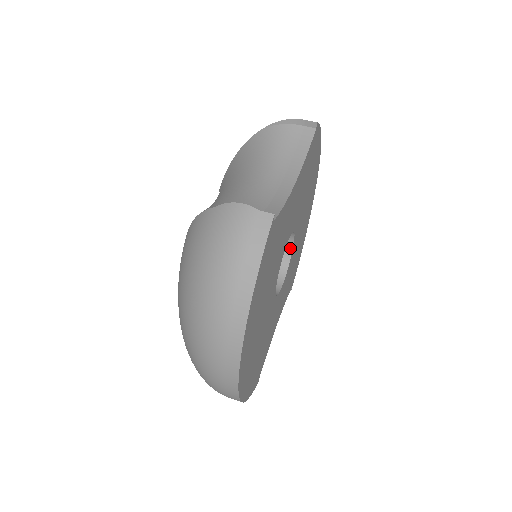
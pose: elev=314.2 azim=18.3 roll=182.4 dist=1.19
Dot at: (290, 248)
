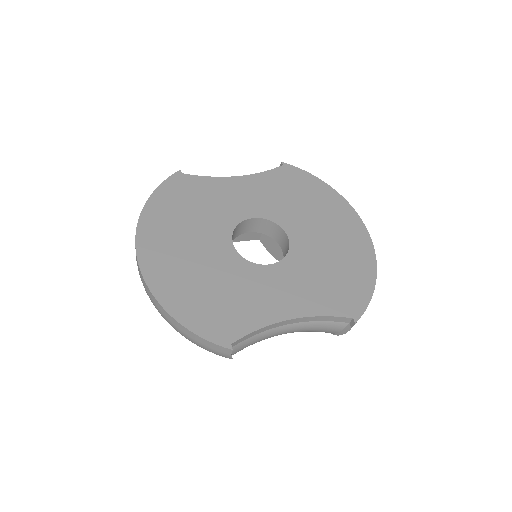
Dot at: (289, 245)
